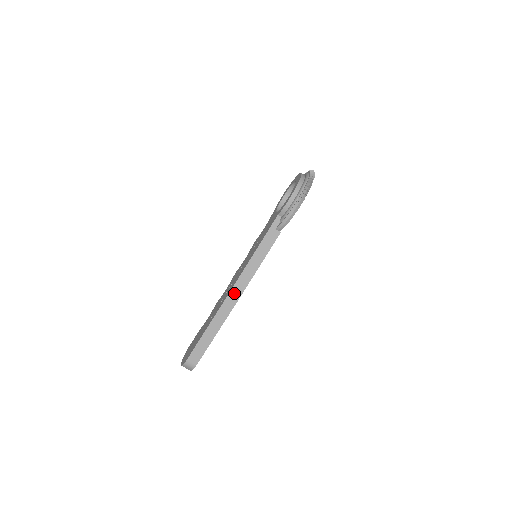
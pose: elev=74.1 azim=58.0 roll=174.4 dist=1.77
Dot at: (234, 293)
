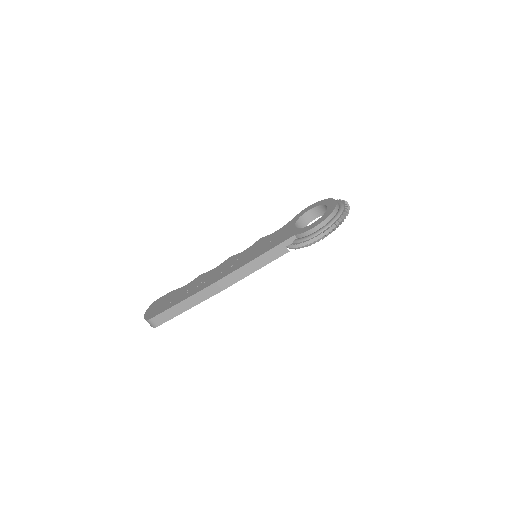
Dot at: (220, 284)
